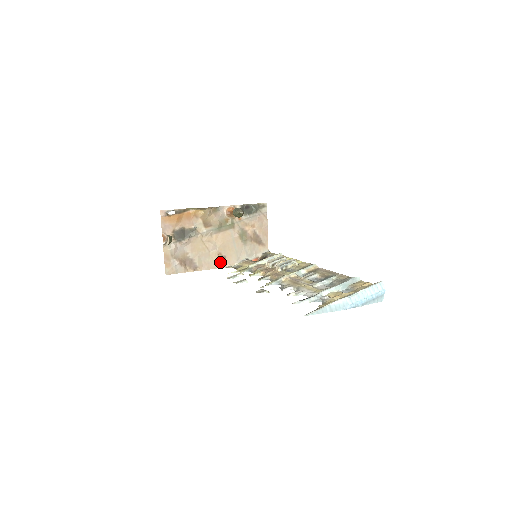
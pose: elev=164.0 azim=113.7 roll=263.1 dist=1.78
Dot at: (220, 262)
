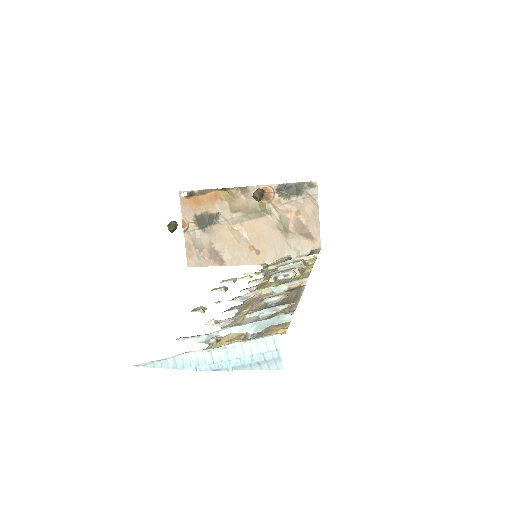
Dot at: (253, 257)
